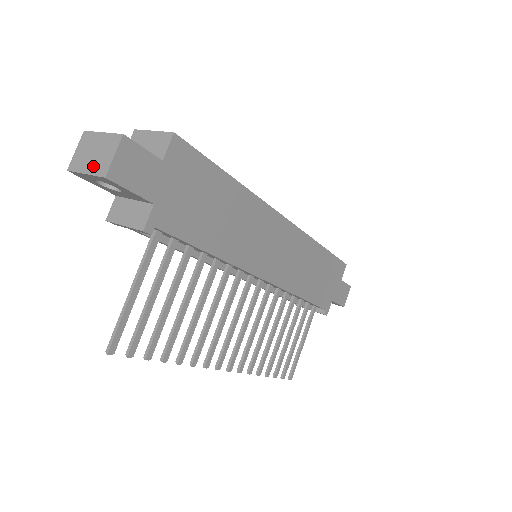
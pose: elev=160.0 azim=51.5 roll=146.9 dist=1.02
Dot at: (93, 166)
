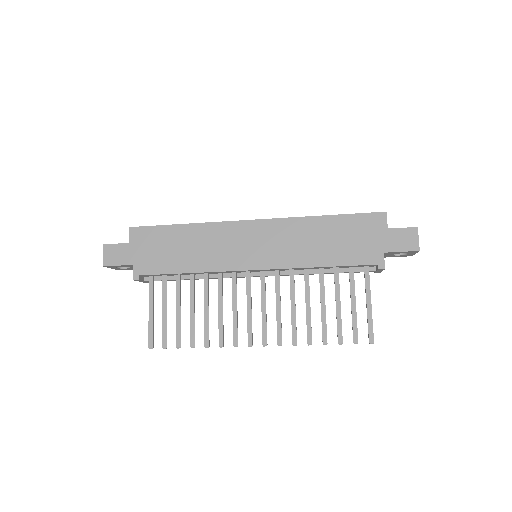
Dot at: occluded
